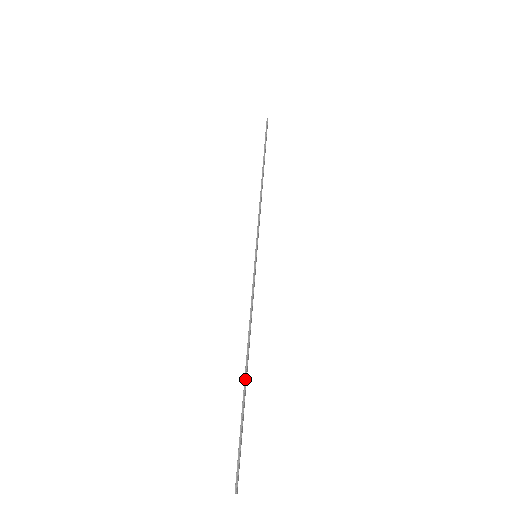
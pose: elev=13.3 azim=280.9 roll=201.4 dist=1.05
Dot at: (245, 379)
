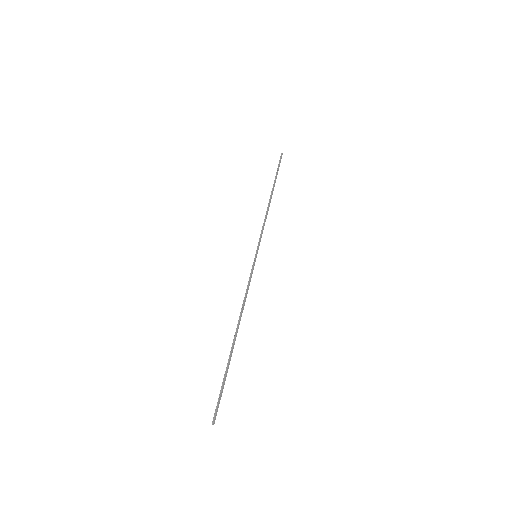
Dot at: (232, 345)
